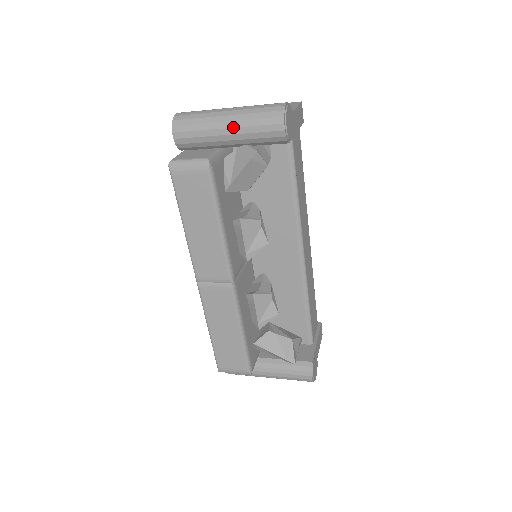
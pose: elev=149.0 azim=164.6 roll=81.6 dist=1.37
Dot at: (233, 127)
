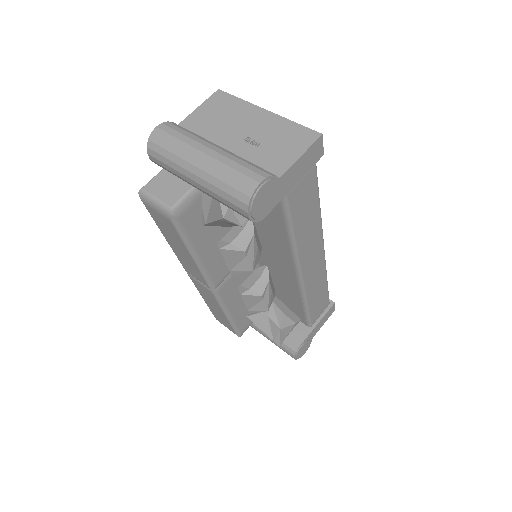
Dot at: (200, 184)
